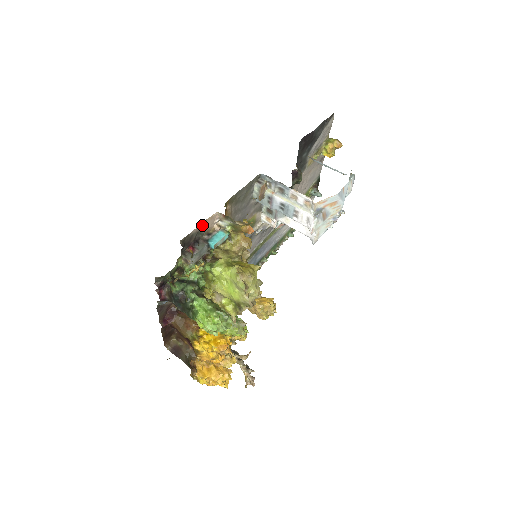
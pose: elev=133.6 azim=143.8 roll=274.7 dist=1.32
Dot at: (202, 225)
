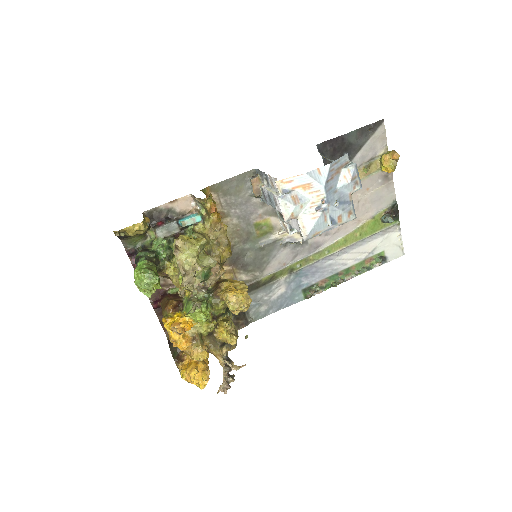
Dot at: (173, 204)
